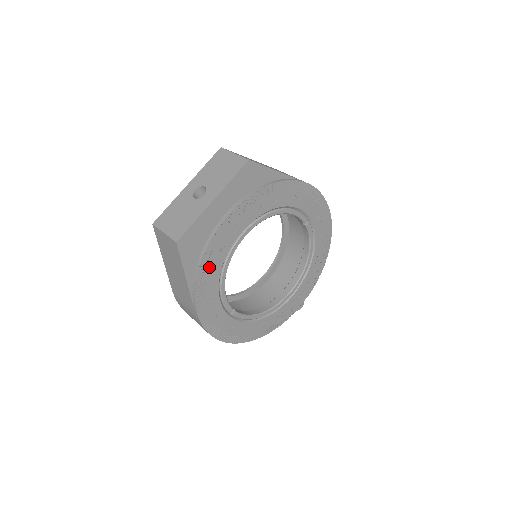
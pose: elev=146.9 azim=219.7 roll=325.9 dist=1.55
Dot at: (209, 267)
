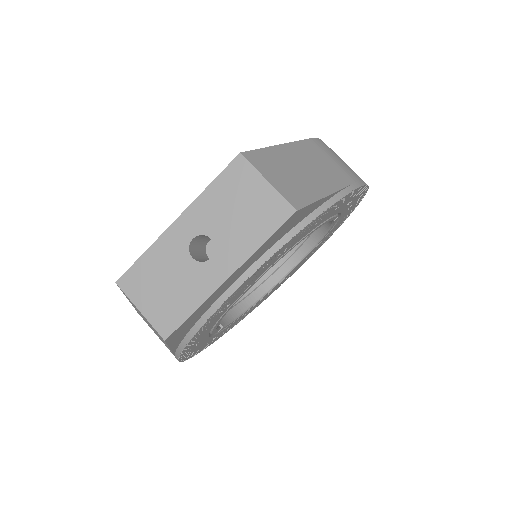
Dot at: (204, 329)
